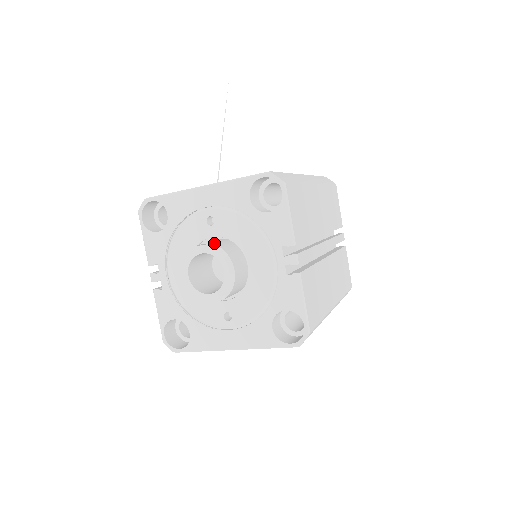
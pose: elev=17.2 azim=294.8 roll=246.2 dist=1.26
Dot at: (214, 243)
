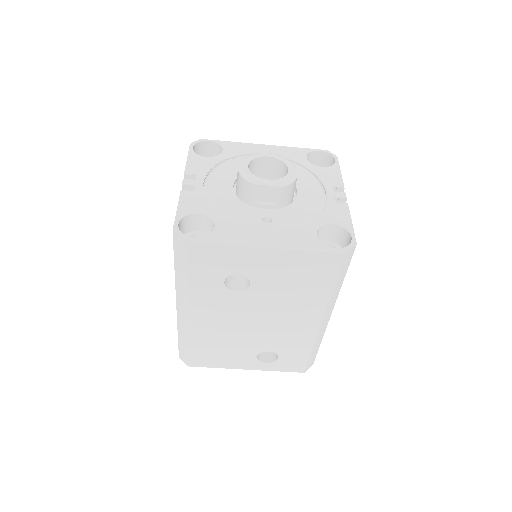
Dot at: occluded
